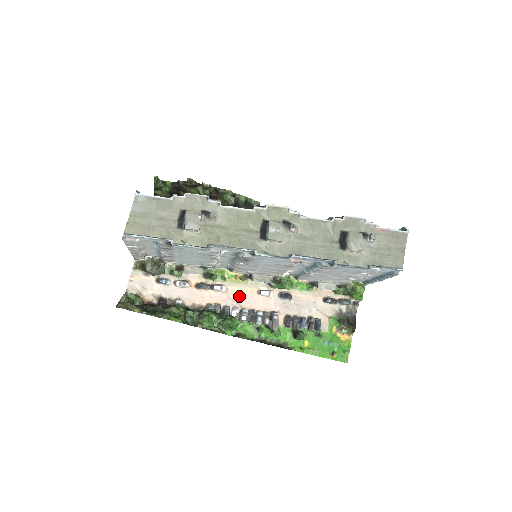
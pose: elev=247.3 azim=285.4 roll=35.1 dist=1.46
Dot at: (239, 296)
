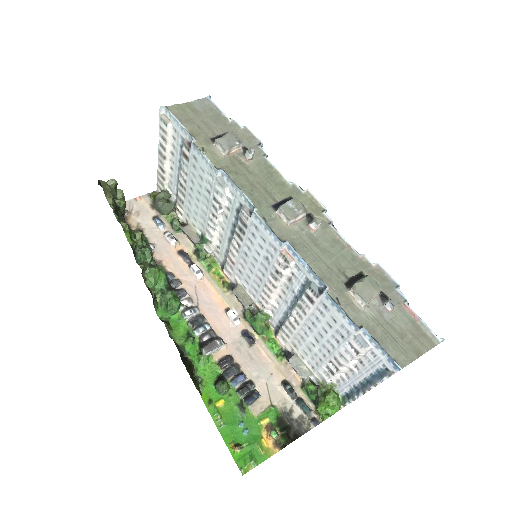
Dot at: (206, 295)
